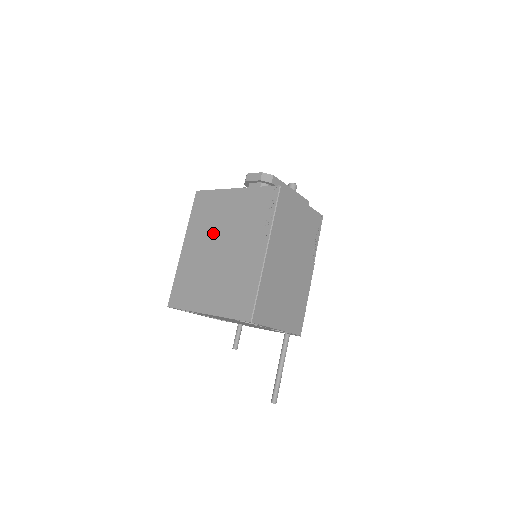
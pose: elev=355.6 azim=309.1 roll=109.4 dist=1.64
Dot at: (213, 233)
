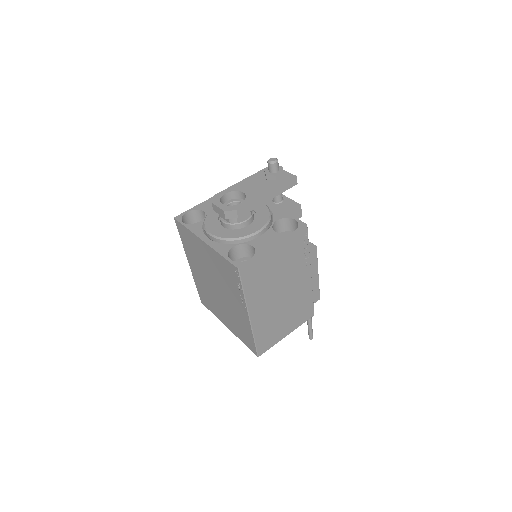
Dot at: (205, 270)
